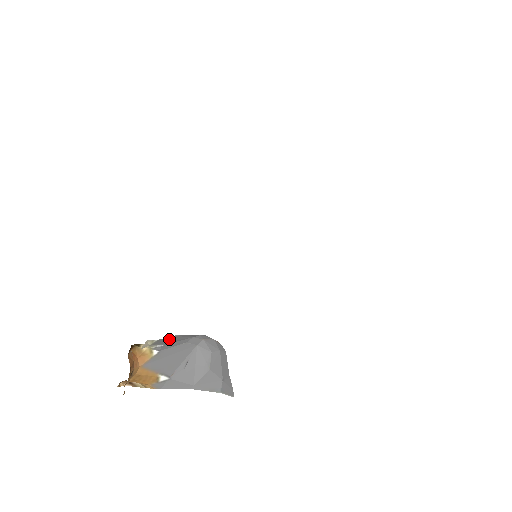
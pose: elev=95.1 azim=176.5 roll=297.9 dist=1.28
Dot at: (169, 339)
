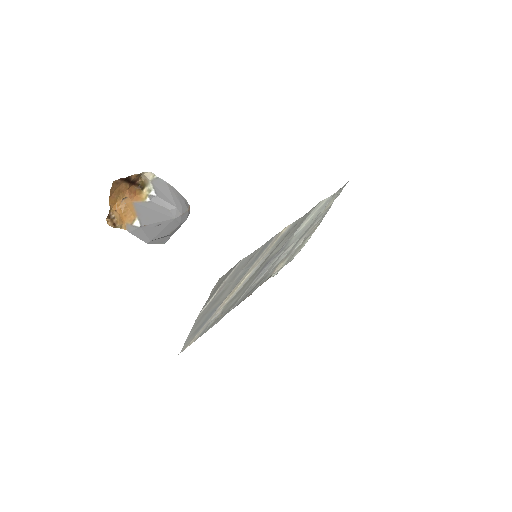
Dot at: (163, 187)
